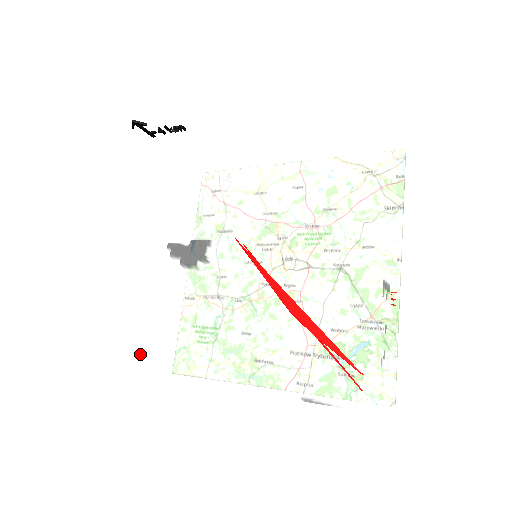
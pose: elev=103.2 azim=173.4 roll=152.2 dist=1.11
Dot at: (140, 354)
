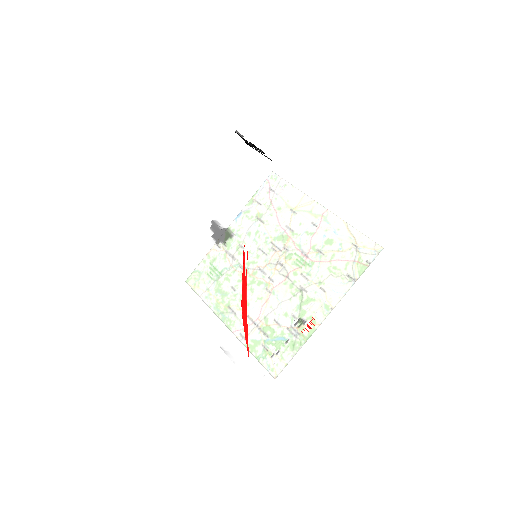
Dot at: (167, 268)
